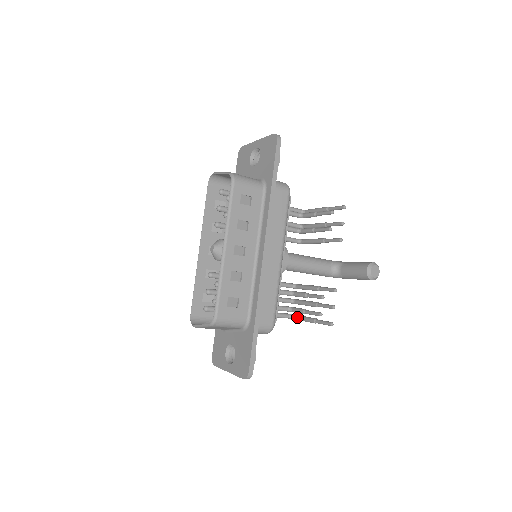
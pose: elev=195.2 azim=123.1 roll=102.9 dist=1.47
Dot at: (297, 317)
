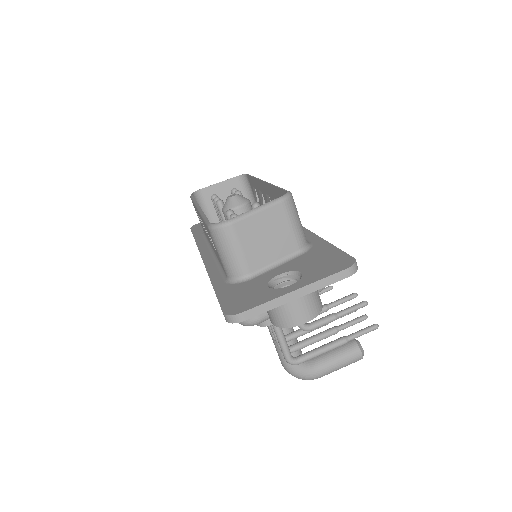
Dot at: occluded
